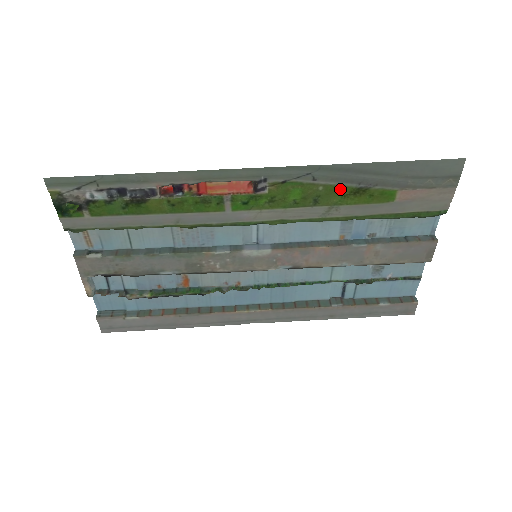
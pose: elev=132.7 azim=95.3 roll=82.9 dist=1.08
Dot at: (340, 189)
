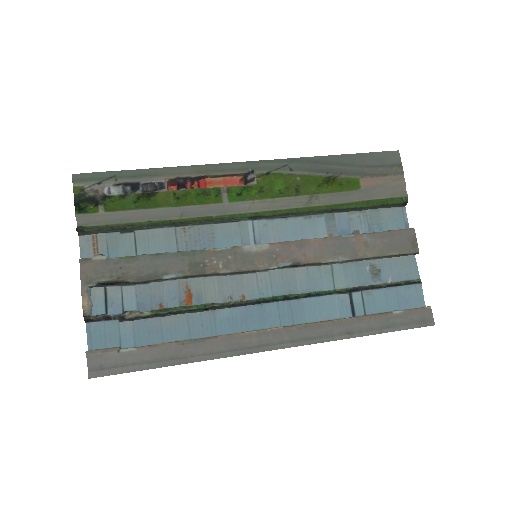
Dot at: (314, 179)
